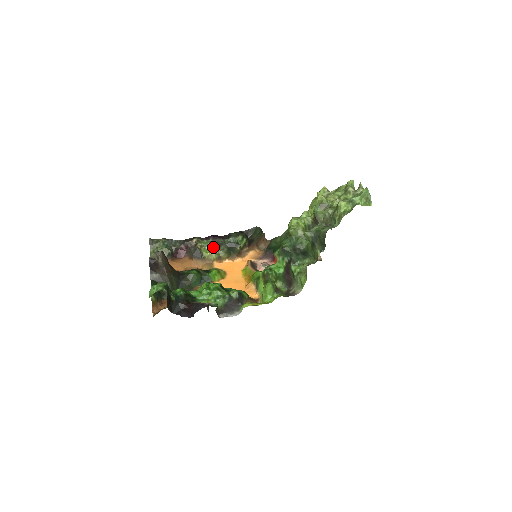
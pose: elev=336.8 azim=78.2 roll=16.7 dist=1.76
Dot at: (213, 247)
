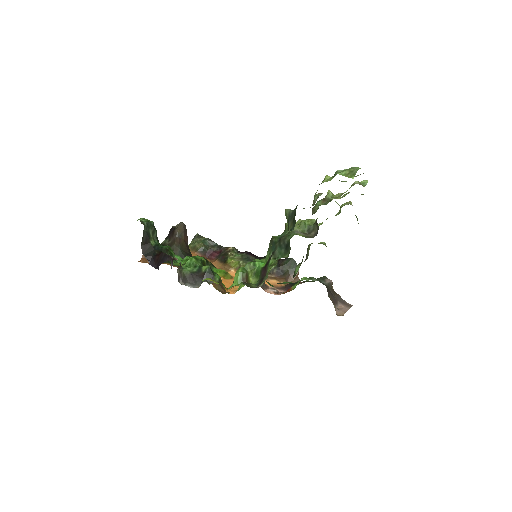
Dot at: (241, 259)
